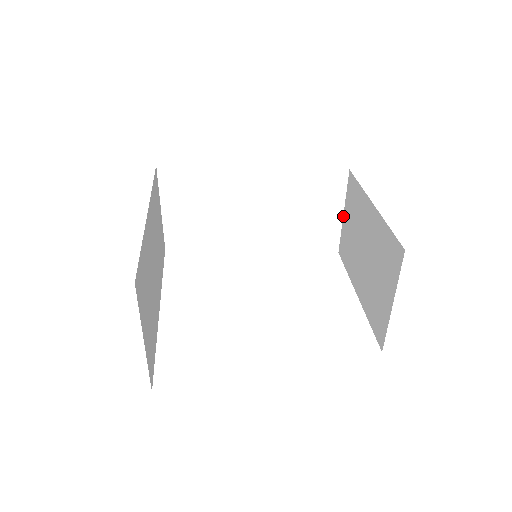
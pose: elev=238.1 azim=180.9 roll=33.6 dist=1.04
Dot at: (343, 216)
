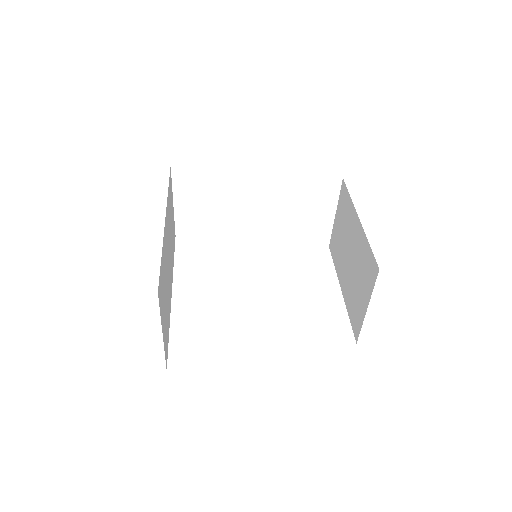
Dot at: (335, 217)
